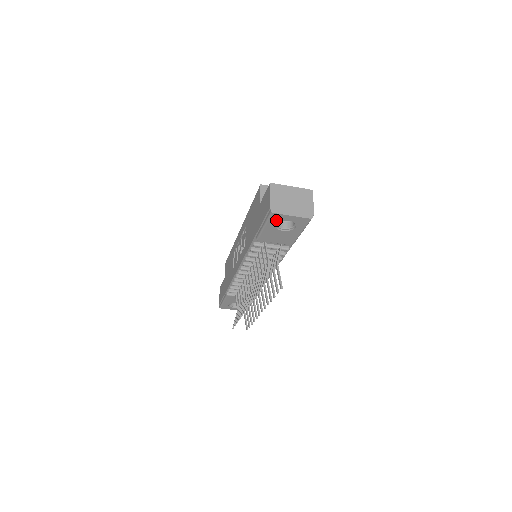
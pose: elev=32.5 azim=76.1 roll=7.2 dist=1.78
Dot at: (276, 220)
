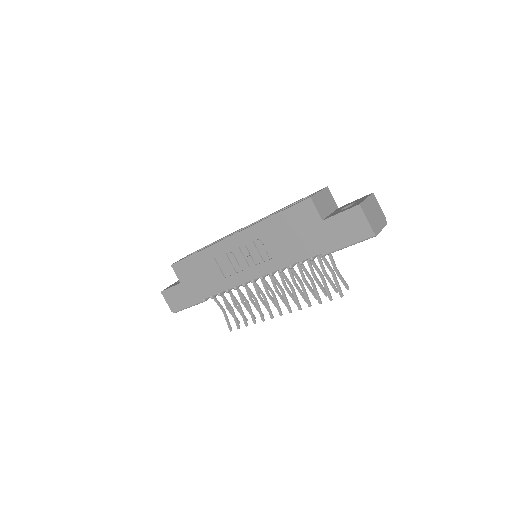
Dot at: occluded
